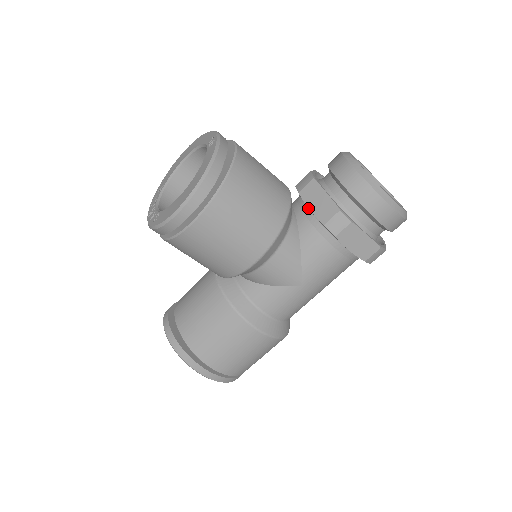
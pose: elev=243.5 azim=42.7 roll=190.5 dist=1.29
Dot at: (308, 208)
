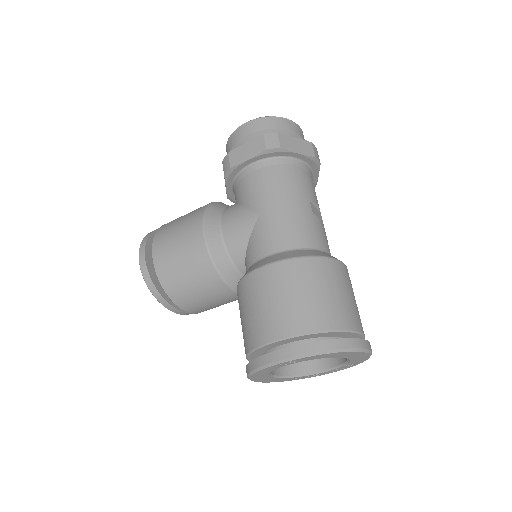
Dot at: occluded
